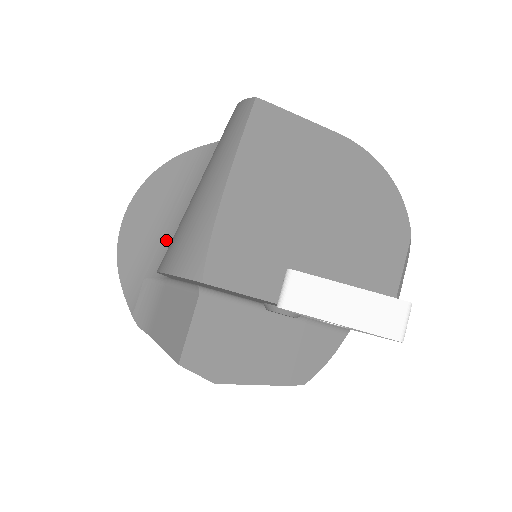
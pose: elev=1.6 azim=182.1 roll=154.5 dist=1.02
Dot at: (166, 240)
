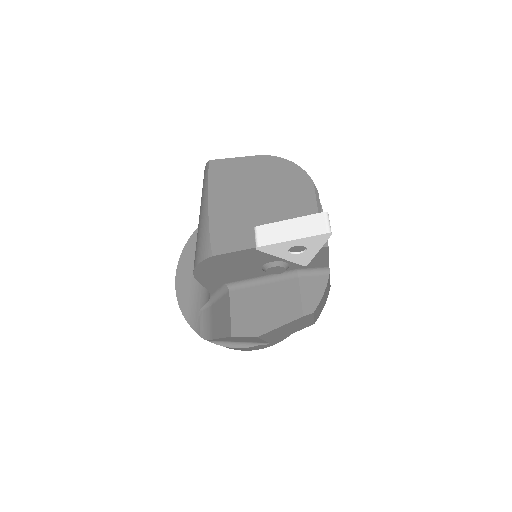
Dot at: occluded
